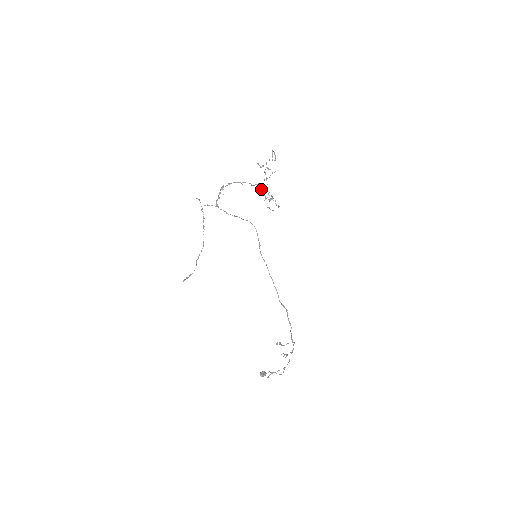
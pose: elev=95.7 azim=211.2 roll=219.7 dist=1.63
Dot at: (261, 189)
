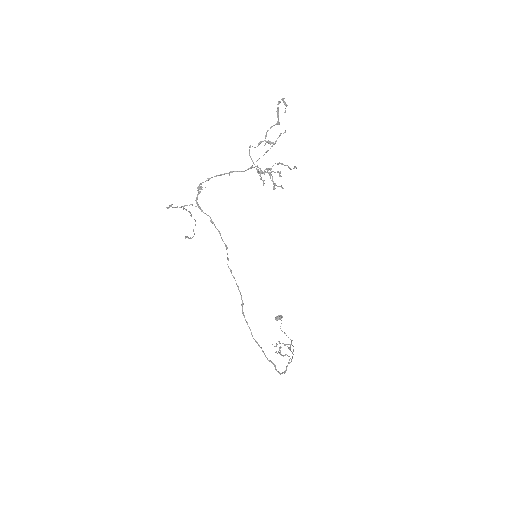
Dot at: occluded
